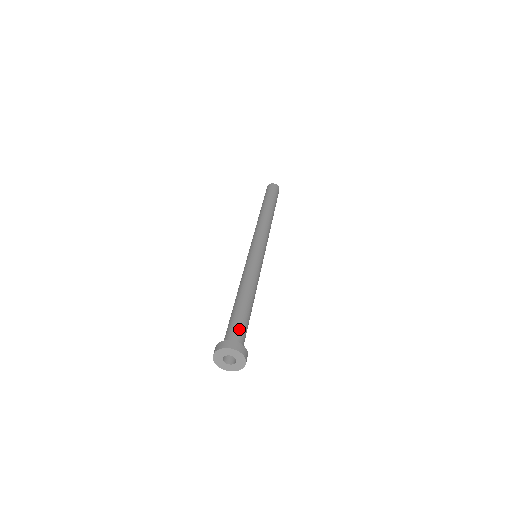
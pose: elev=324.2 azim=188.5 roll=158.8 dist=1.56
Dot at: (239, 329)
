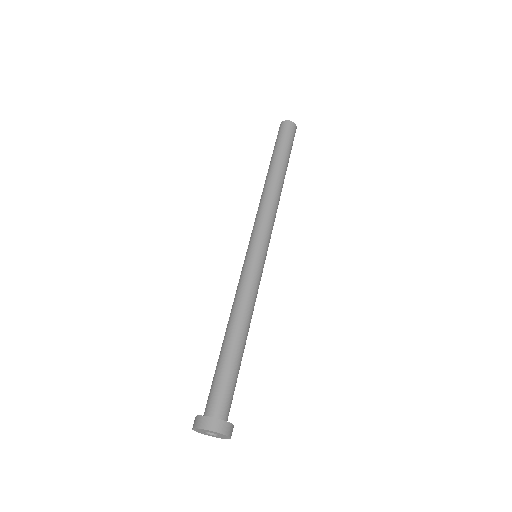
Dot at: occluded
